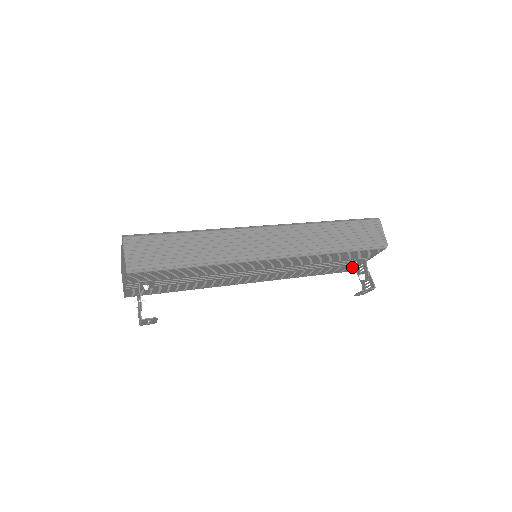
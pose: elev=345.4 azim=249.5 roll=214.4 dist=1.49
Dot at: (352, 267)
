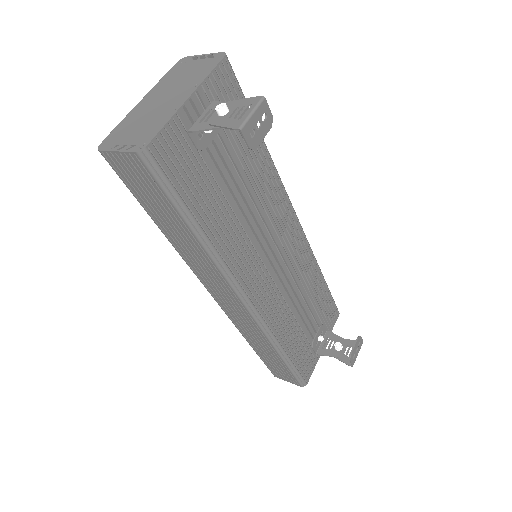
Dot at: (311, 363)
